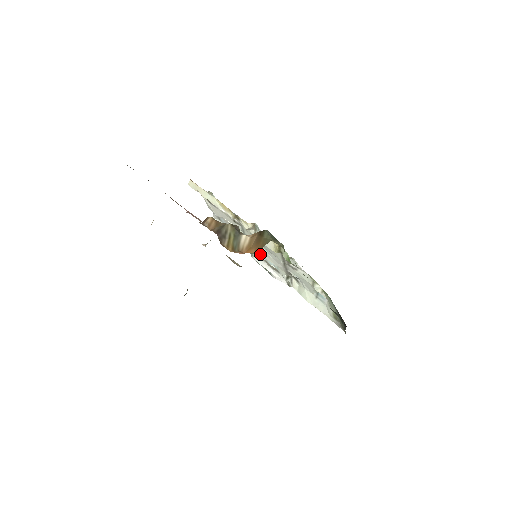
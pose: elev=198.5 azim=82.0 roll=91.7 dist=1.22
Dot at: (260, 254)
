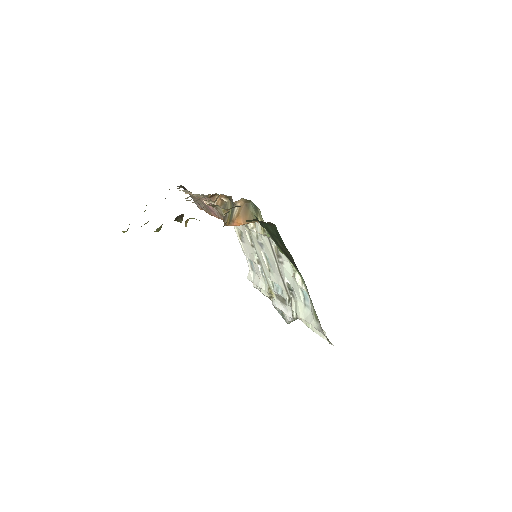
Dot at: (273, 288)
